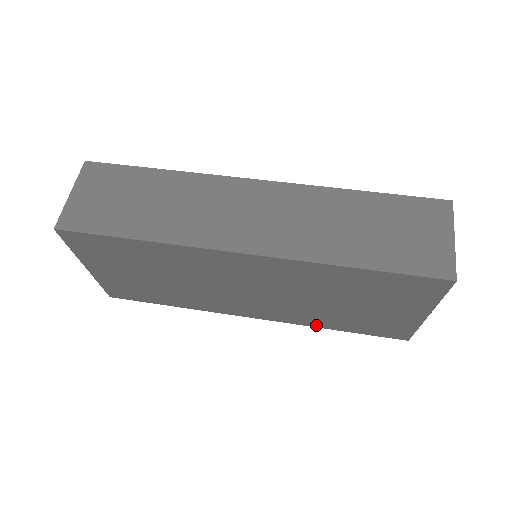
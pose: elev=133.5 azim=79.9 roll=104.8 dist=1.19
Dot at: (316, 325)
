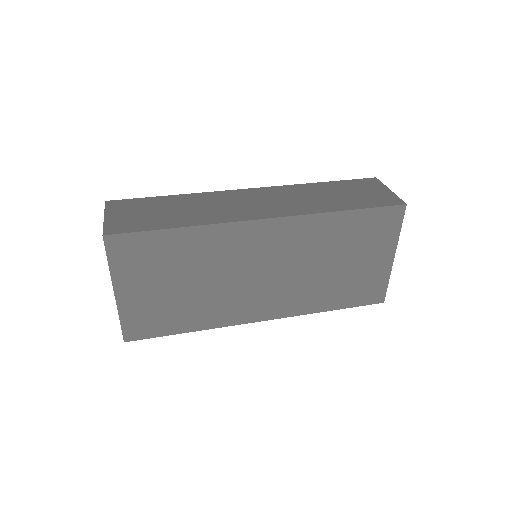
Dot at: (315, 309)
